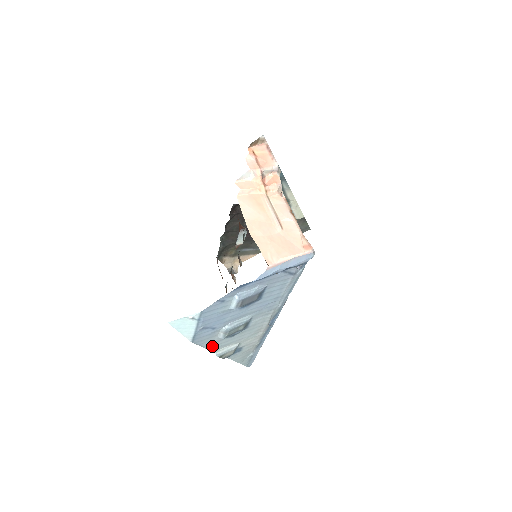
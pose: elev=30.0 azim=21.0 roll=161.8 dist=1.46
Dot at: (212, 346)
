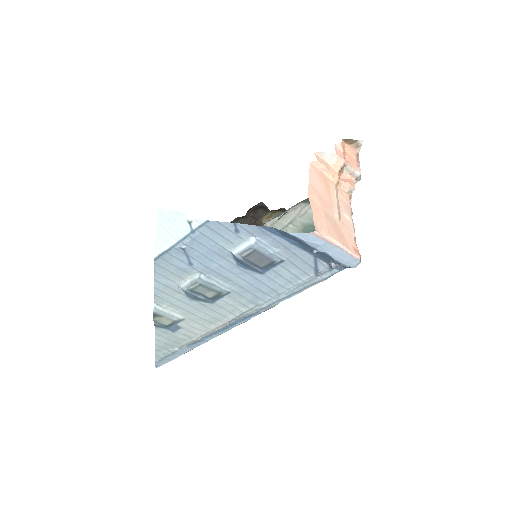
Dot at: (162, 290)
